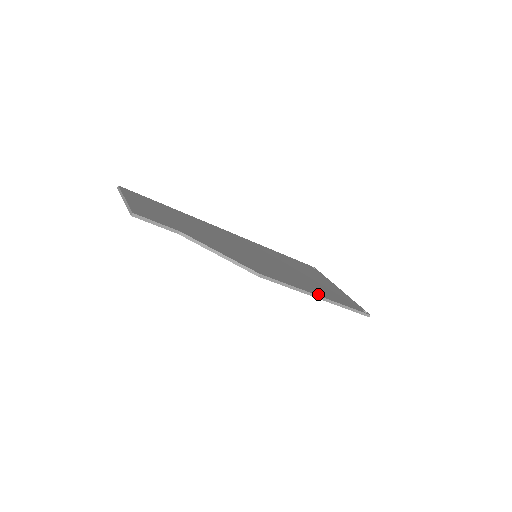
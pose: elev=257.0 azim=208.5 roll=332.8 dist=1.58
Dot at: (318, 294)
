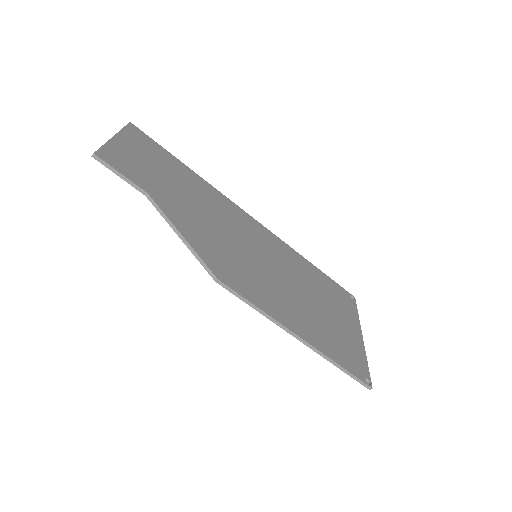
Dot at: (300, 333)
